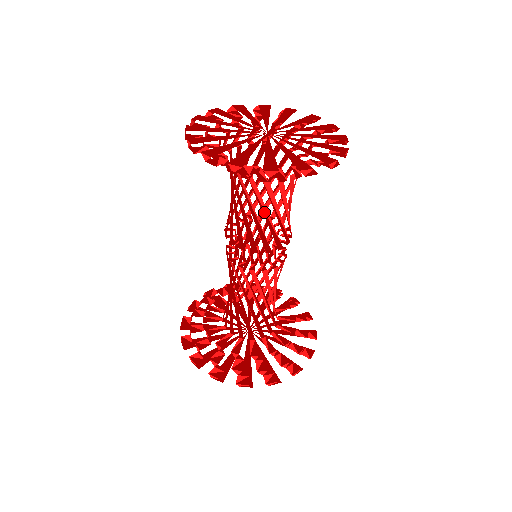
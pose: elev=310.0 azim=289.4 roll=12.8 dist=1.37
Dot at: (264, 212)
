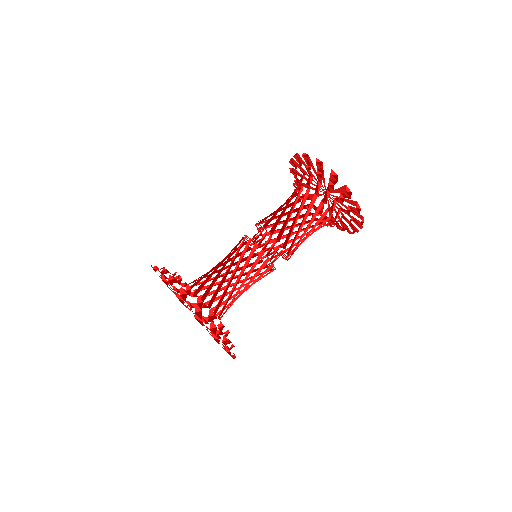
Dot at: (286, 208)
